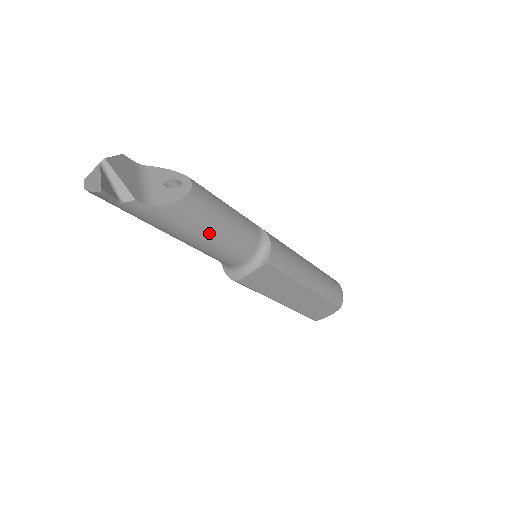
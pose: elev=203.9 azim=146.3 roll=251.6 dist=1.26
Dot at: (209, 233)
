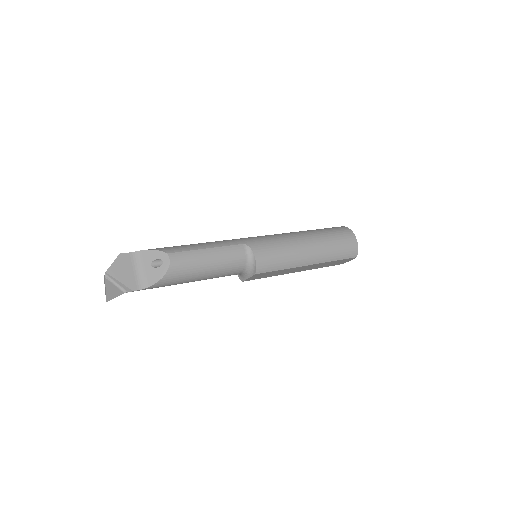
Dot at: (198, 278)
